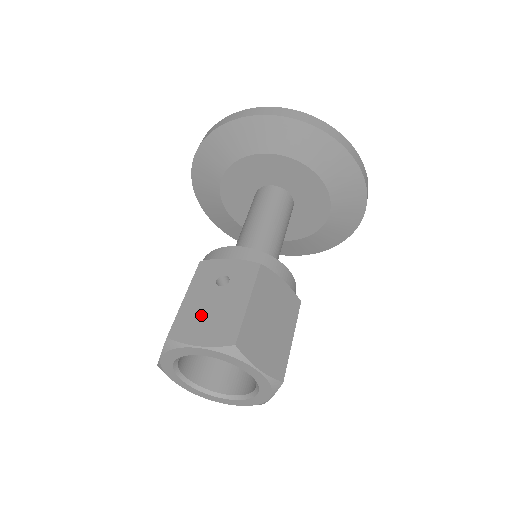
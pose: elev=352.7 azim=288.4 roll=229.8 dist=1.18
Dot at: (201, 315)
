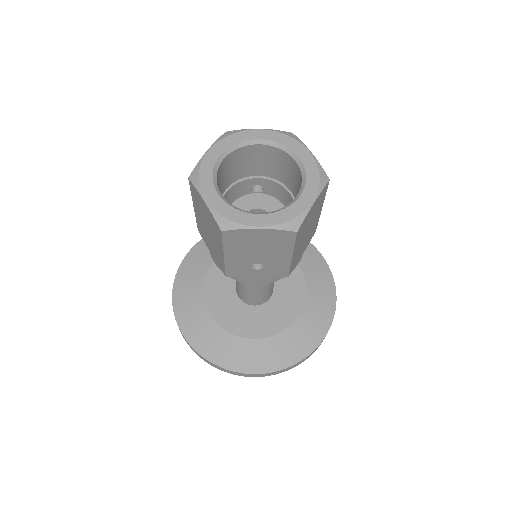
Dot at: occluded
